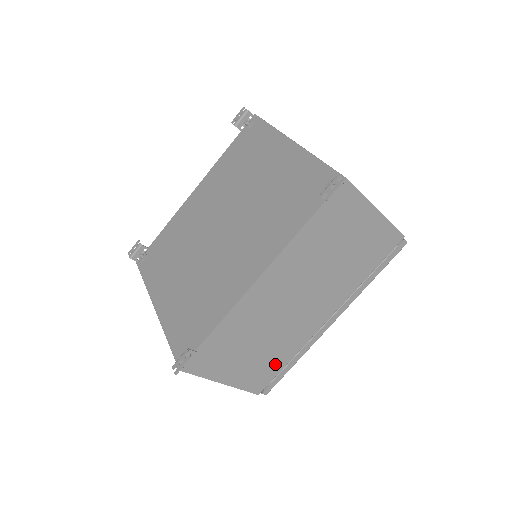
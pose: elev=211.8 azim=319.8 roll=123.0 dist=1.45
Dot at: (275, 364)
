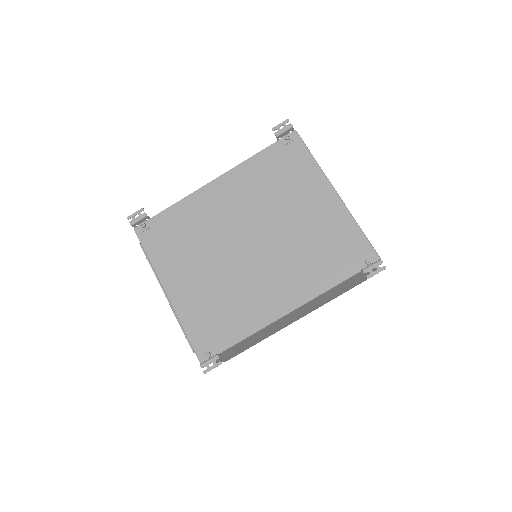
Dot at: occluded
